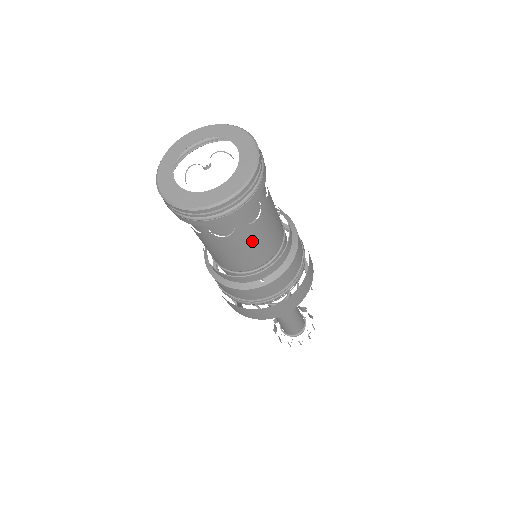
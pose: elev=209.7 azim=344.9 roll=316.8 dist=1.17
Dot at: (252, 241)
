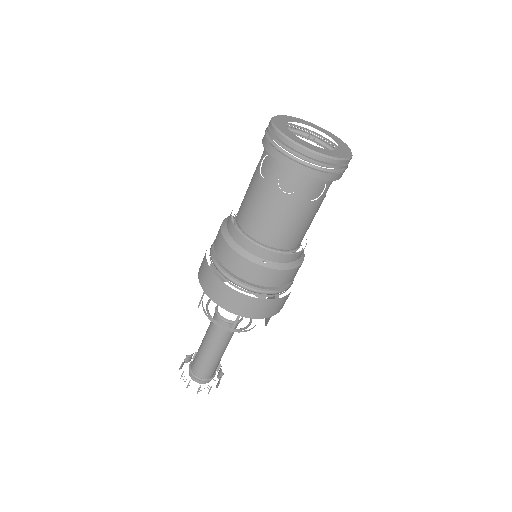
Dot at: (293, 216)
